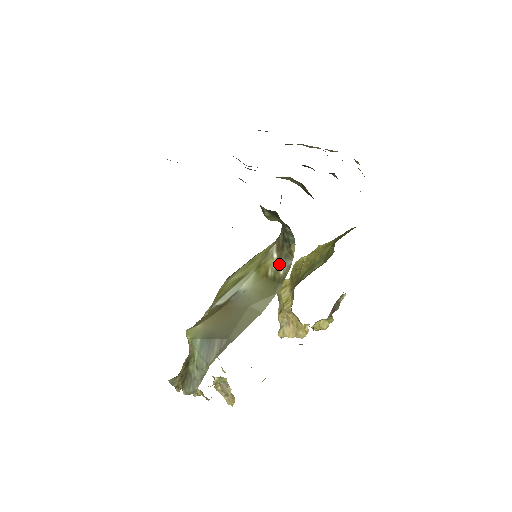
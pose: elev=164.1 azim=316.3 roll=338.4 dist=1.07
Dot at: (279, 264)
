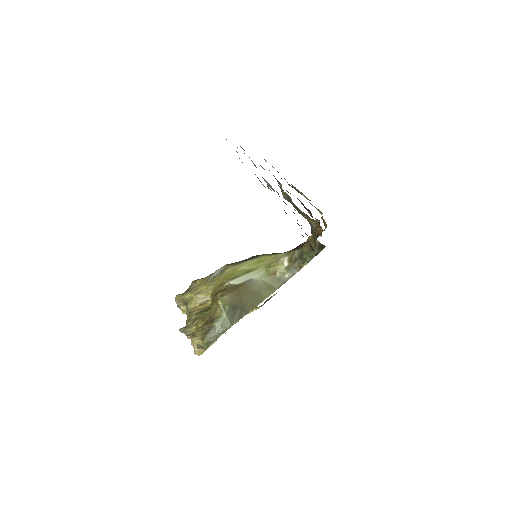
Dot at: (287, 270)
